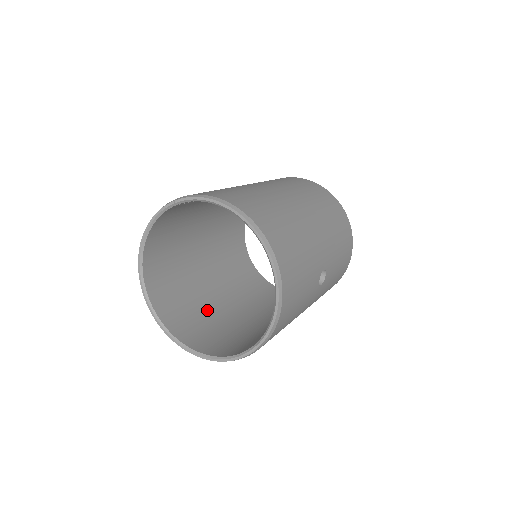
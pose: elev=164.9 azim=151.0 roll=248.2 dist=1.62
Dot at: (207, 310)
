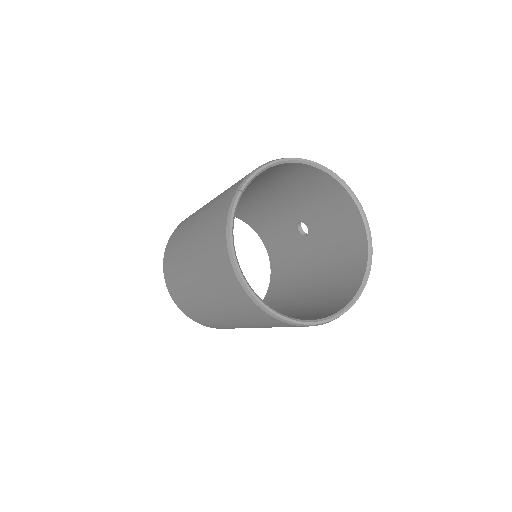
Dot at: occluded
